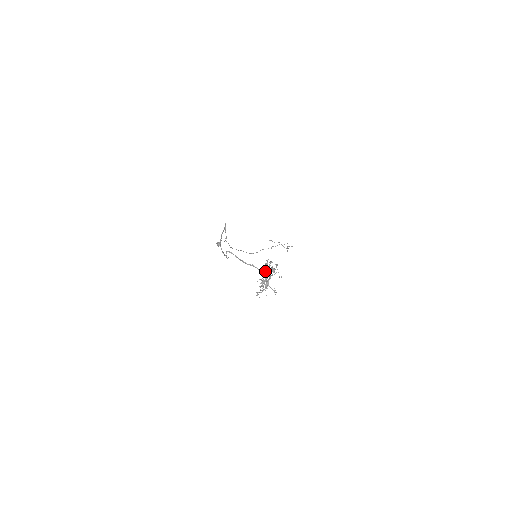
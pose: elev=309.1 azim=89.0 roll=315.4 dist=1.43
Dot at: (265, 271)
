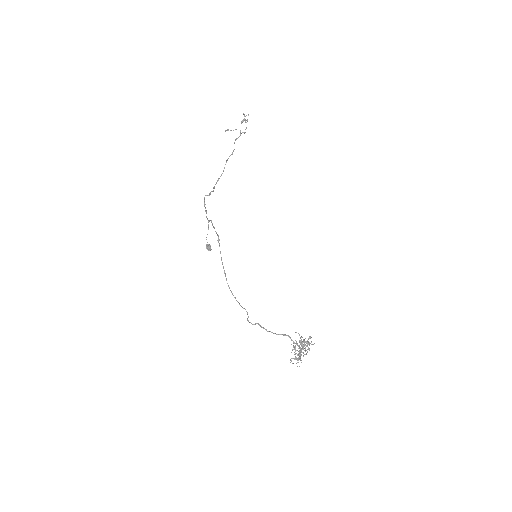
Dot at: occluded
